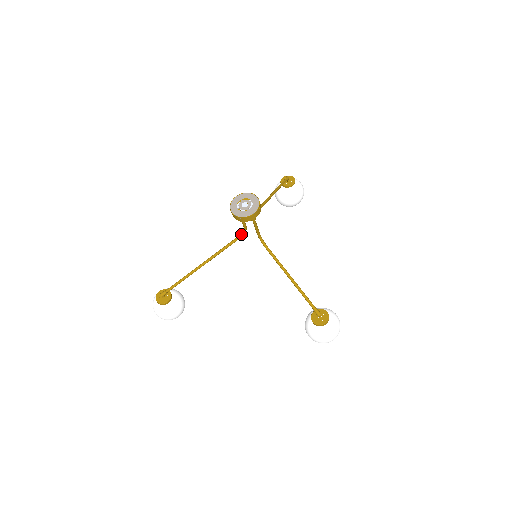
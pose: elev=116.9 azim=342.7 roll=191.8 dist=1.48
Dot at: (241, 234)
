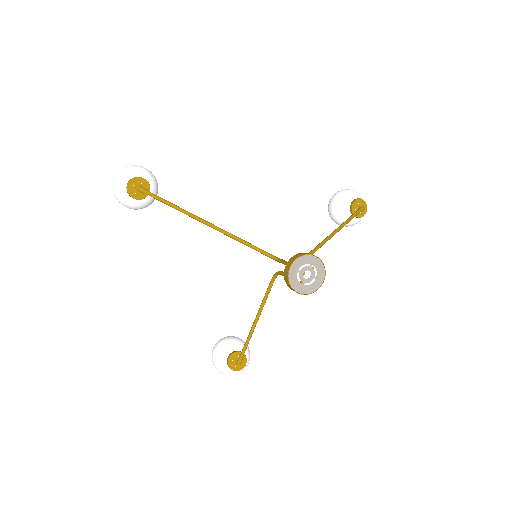
Dot at: (270, 256)
